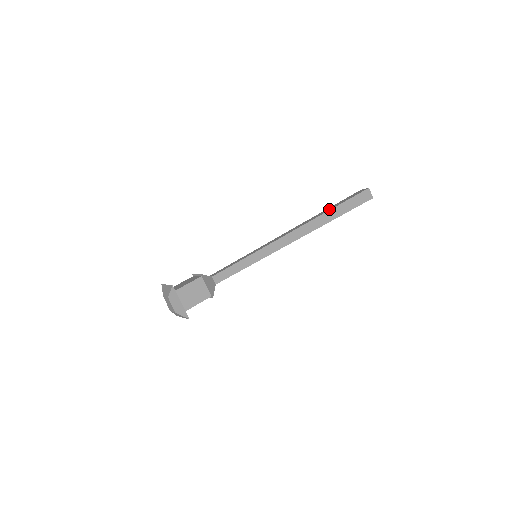
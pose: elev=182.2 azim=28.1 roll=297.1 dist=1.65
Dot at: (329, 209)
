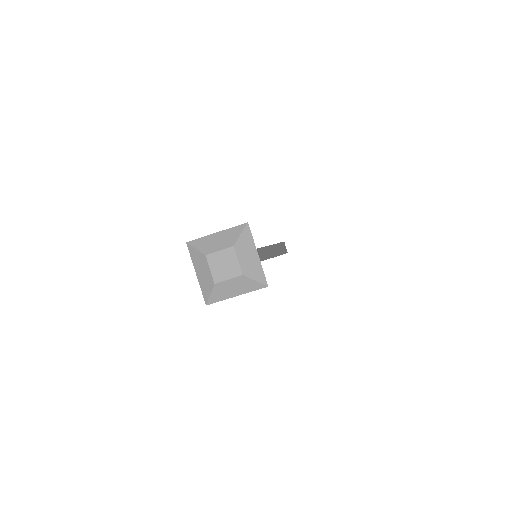
Dot at: occluded
